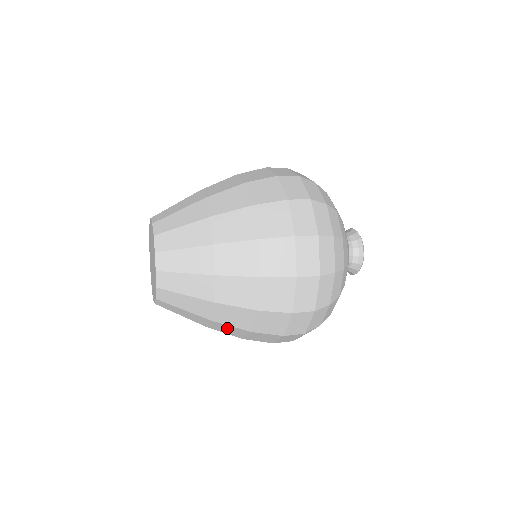
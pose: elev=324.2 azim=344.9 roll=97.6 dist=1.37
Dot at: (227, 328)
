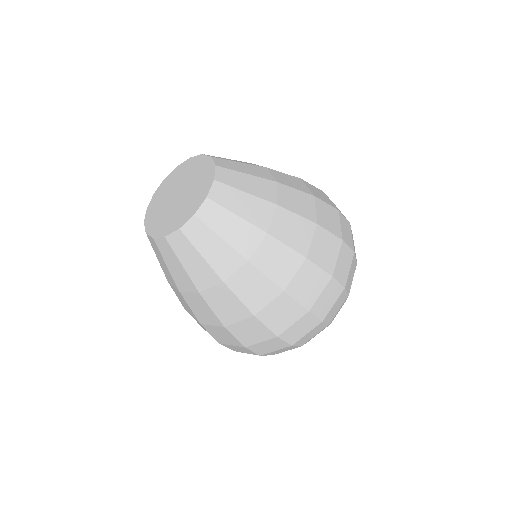
Dot at: (228, 302)
